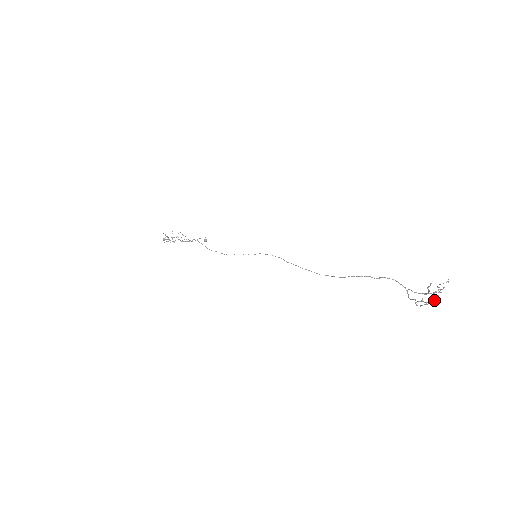
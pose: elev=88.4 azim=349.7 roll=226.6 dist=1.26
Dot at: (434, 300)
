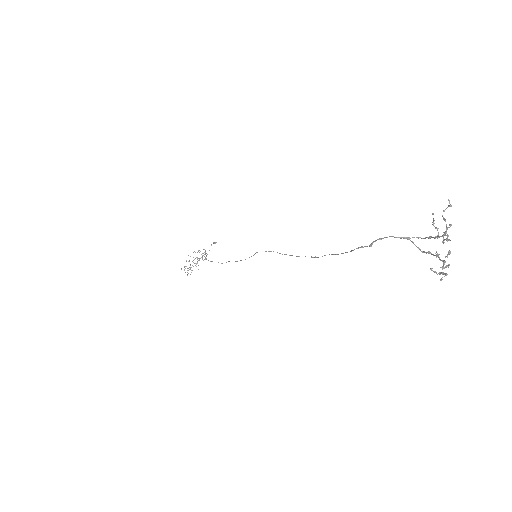
Dot at: (448, 266)
